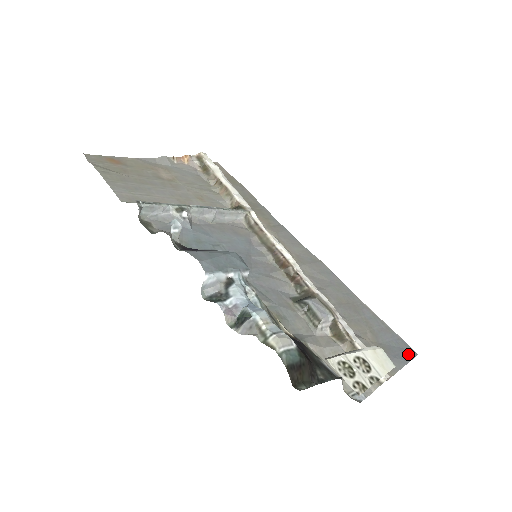
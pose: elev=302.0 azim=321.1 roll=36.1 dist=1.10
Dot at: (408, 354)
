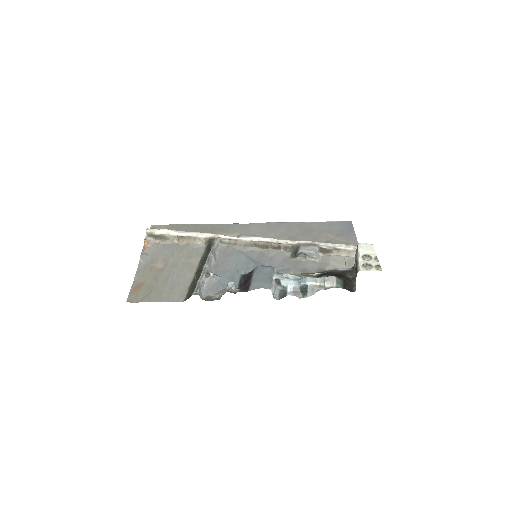
Dot at: (349, 226)
